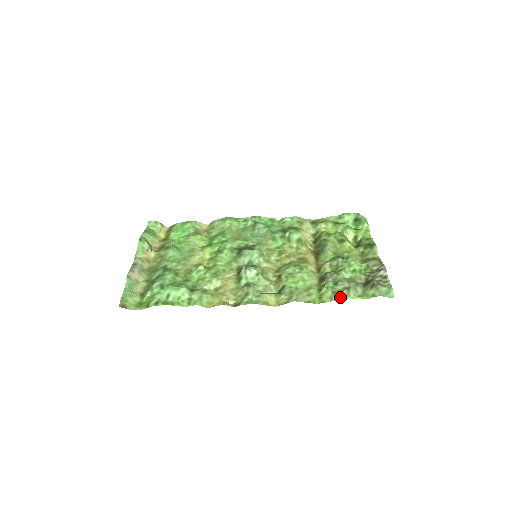
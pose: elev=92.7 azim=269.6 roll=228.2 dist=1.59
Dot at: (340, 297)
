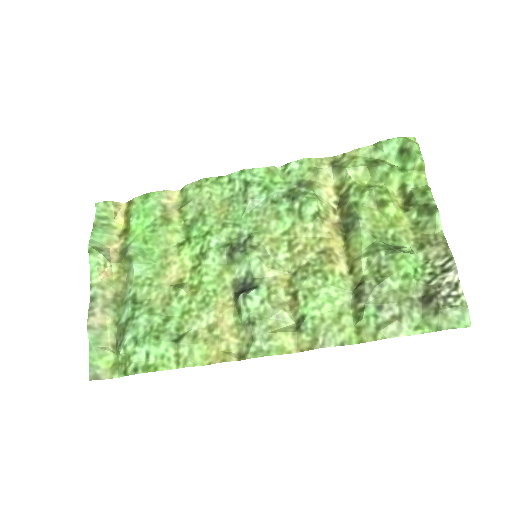
Dot at: (388, 335)
